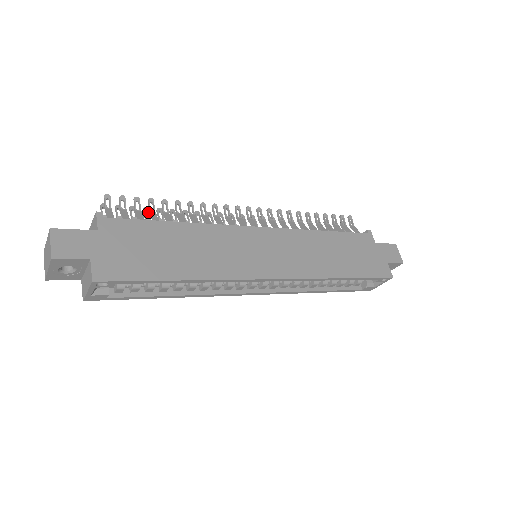
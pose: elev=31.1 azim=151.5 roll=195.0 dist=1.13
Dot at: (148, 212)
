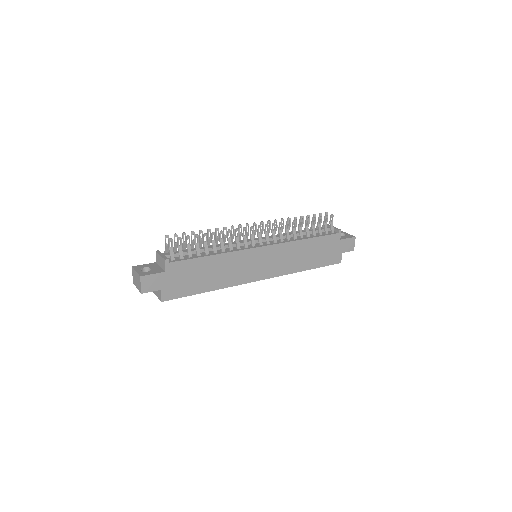
Dot at: (194, 235)
